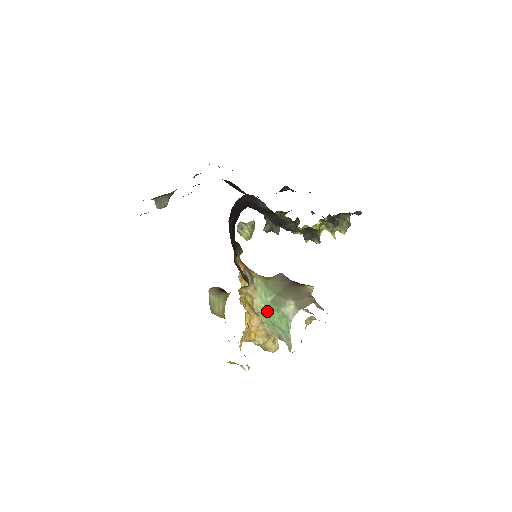
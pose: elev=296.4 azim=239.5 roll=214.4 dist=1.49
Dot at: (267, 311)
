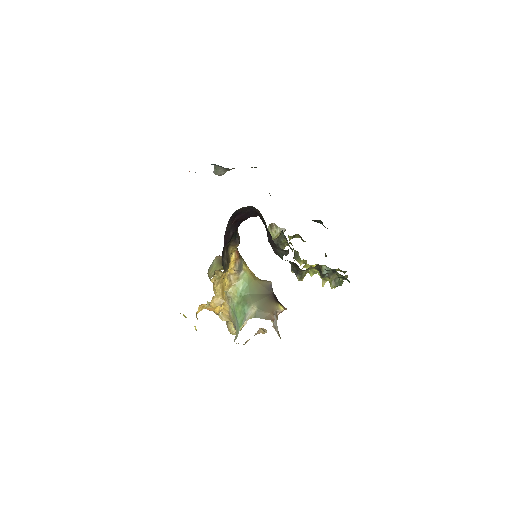
Dot at: (236, 301)
